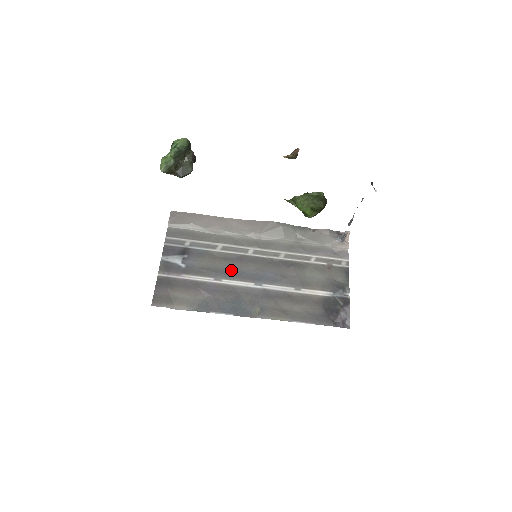
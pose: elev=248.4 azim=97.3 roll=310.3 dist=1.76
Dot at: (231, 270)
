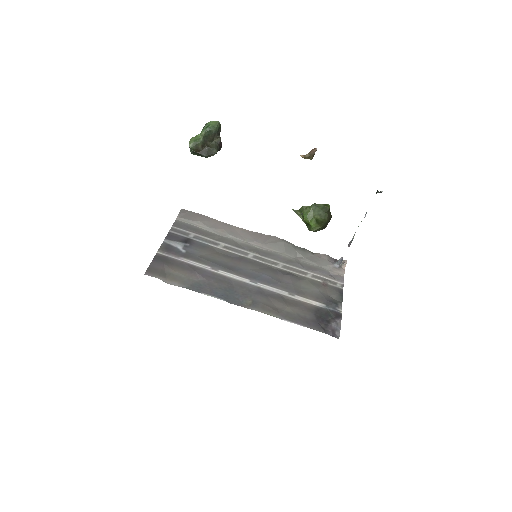
Dot at: (229, 265)
